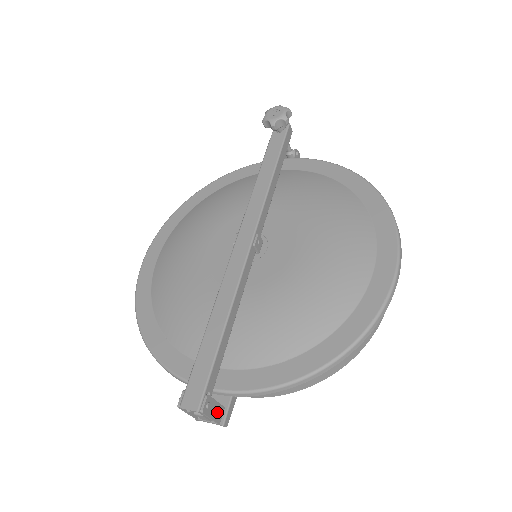
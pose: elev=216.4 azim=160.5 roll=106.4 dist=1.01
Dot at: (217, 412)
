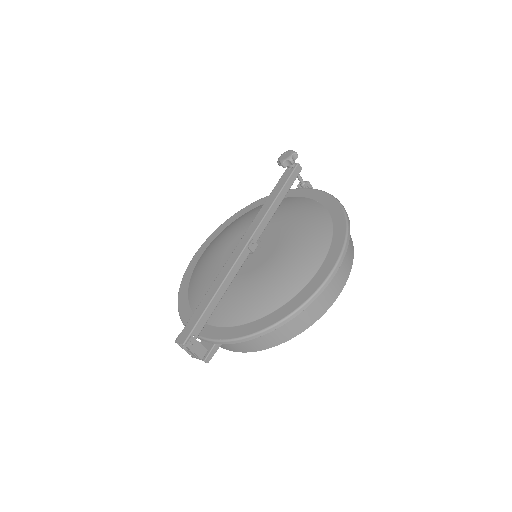
Dot at: (200, 351)
